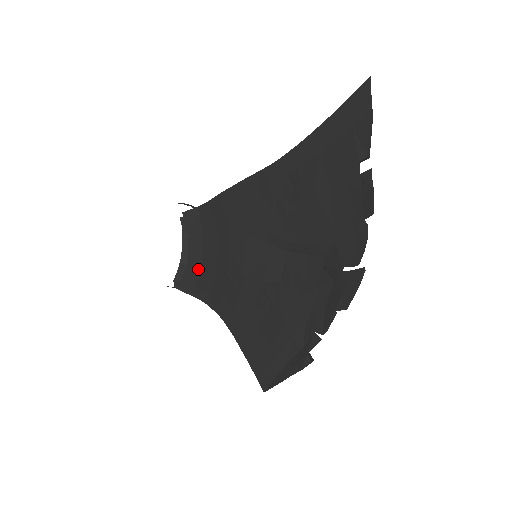
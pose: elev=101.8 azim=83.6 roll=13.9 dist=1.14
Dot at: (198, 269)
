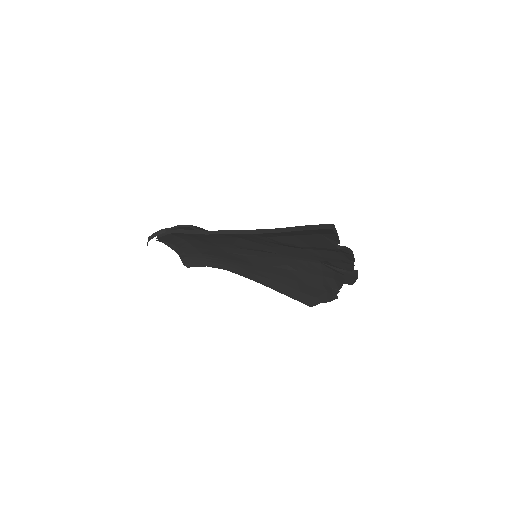
Dot at: (199, 255)
